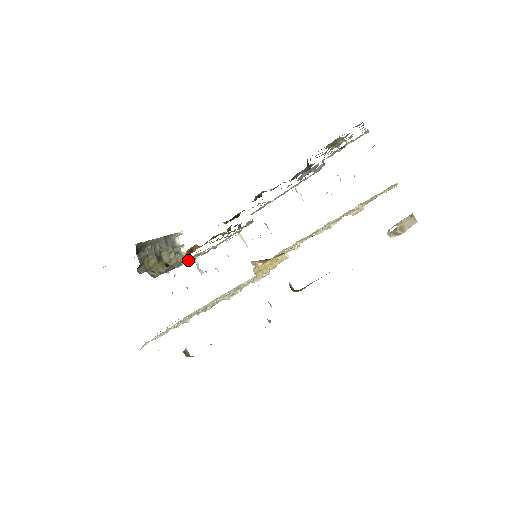
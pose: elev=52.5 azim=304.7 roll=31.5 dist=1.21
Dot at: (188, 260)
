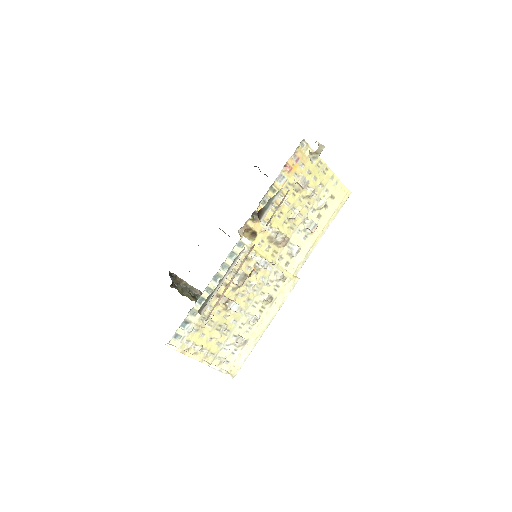
Dot at: occluded
